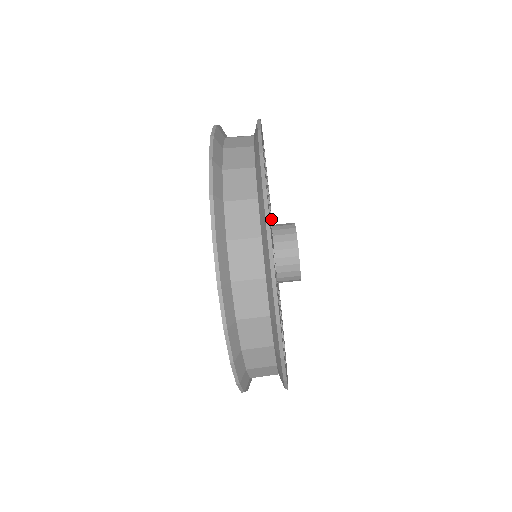
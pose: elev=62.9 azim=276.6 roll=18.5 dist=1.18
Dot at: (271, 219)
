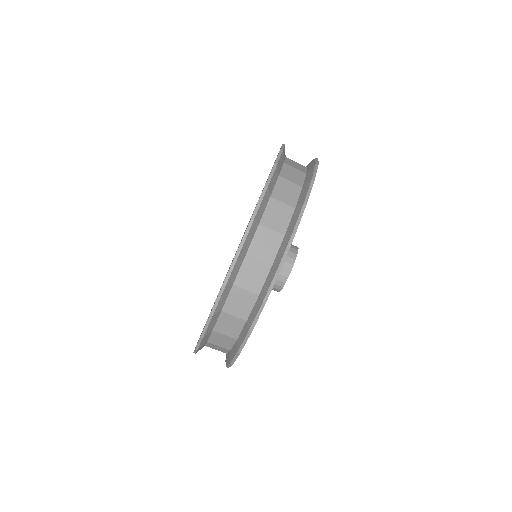
Dot at: occluded
